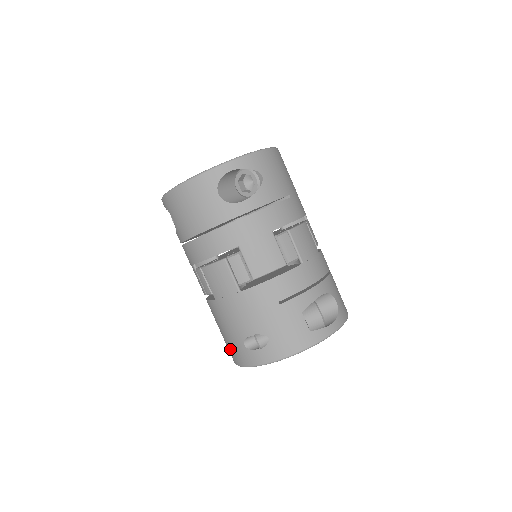
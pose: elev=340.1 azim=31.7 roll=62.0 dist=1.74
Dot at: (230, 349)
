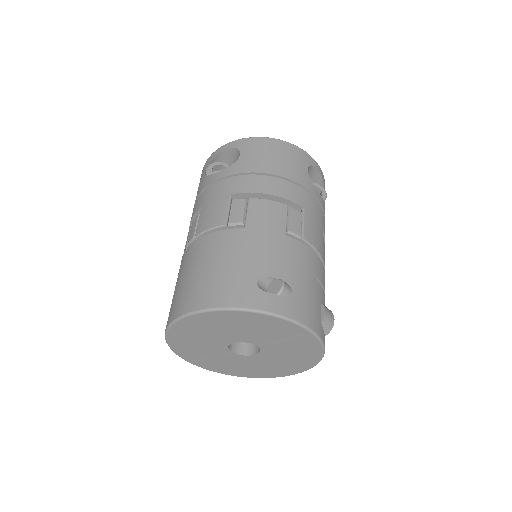
Dot at: (215, 286)
